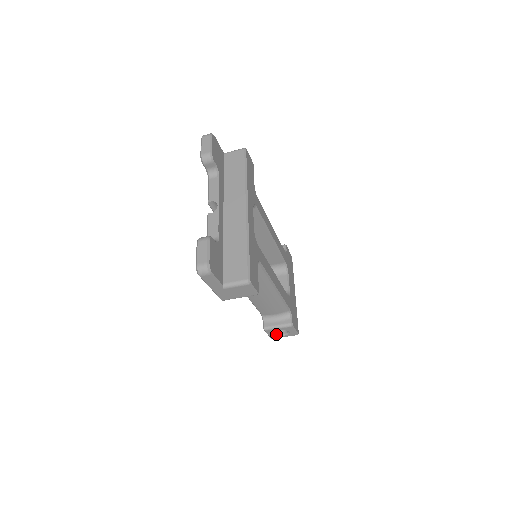
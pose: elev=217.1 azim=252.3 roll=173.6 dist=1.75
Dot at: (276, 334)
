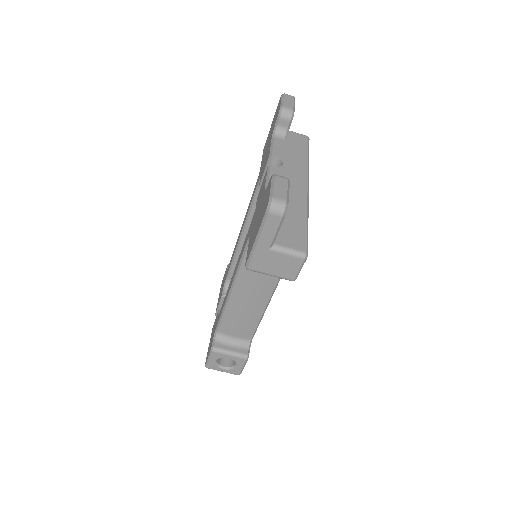
Dot at: (217, 363)
